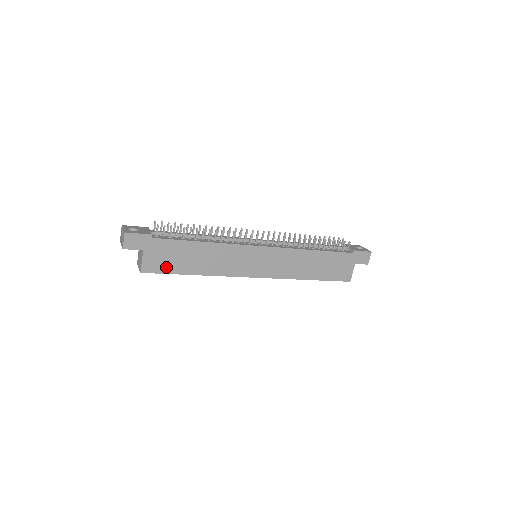
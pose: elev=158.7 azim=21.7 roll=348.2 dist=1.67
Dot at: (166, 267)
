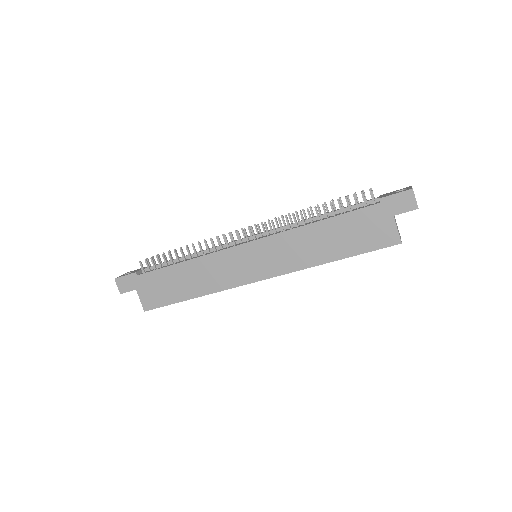
Dot at: (163, 299)
